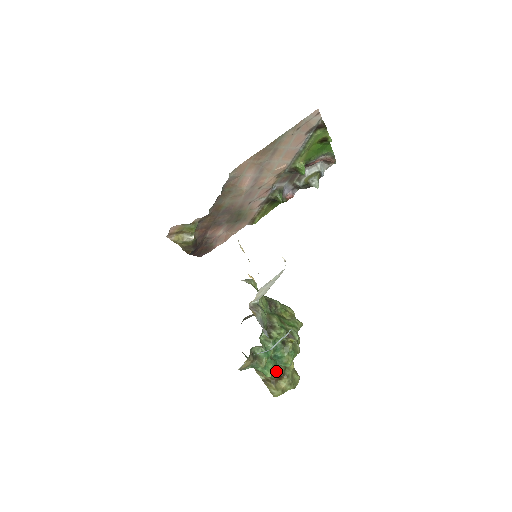
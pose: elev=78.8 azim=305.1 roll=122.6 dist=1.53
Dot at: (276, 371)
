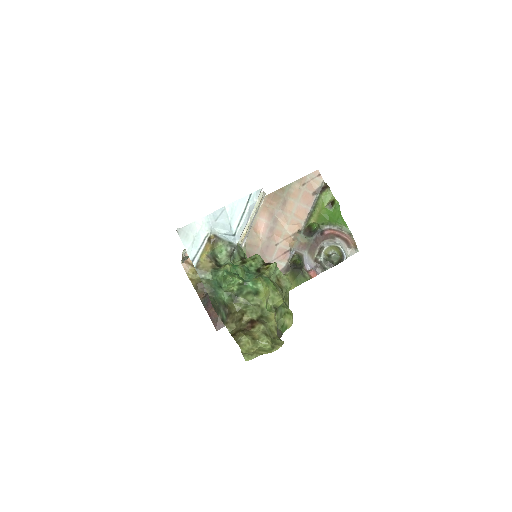
Dot at: (248, 313)
